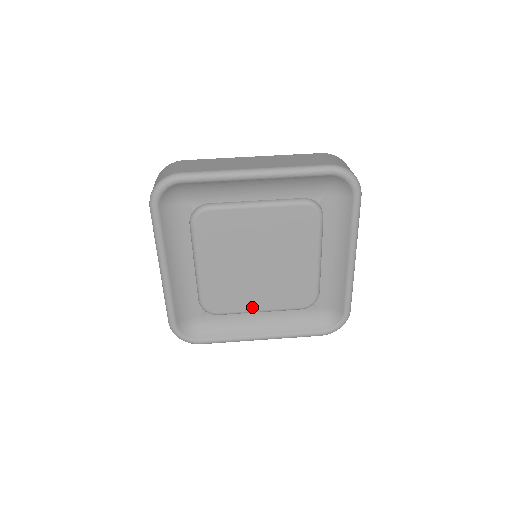
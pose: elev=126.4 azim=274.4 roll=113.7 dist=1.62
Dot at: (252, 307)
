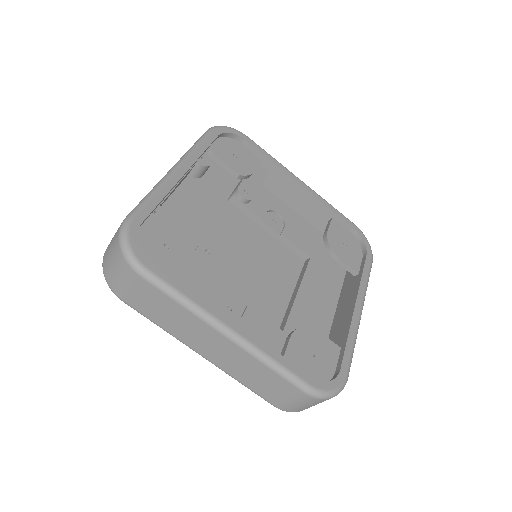
Dot at: occluded
